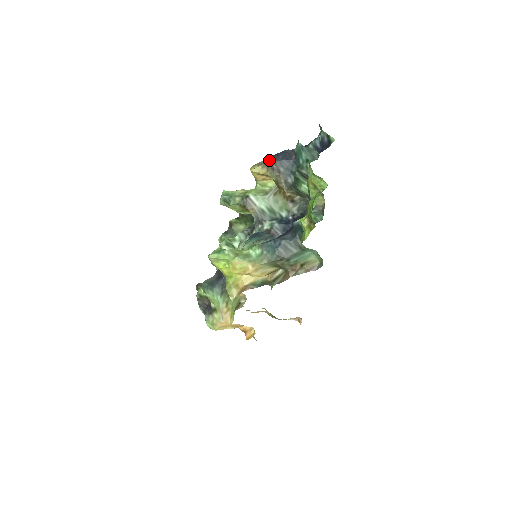
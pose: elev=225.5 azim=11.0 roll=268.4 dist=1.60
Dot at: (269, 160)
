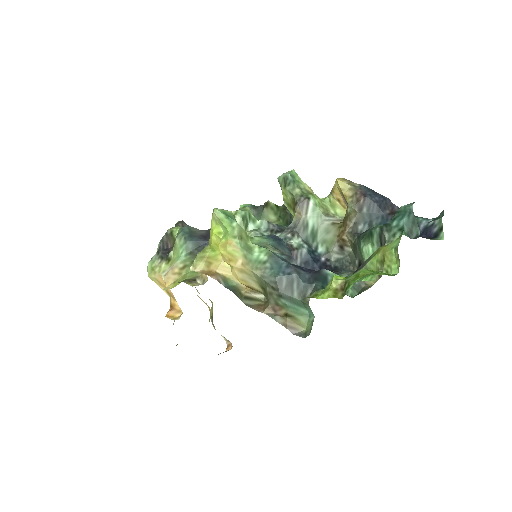
Dot at: (363, 189)
